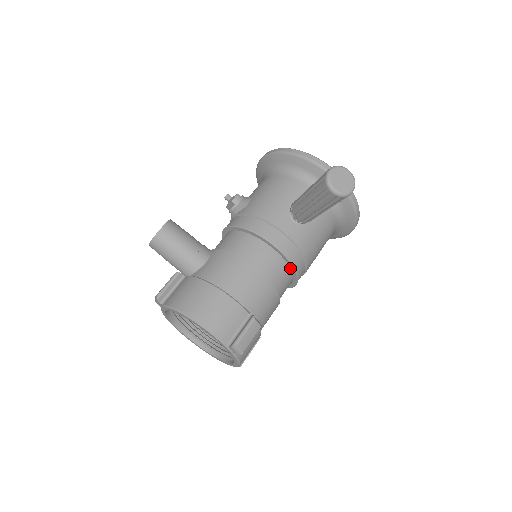
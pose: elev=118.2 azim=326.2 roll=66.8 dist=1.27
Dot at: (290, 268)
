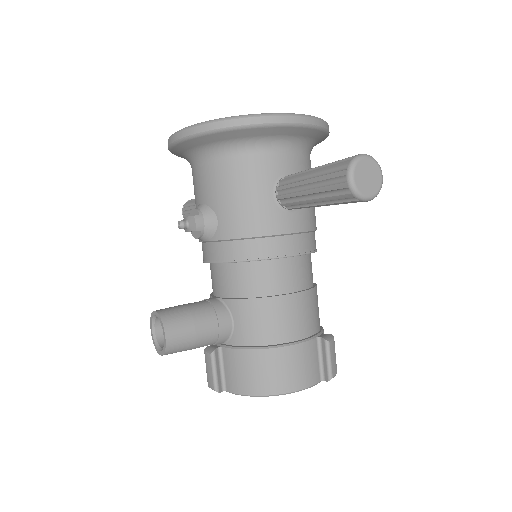
Dot at: occluded
